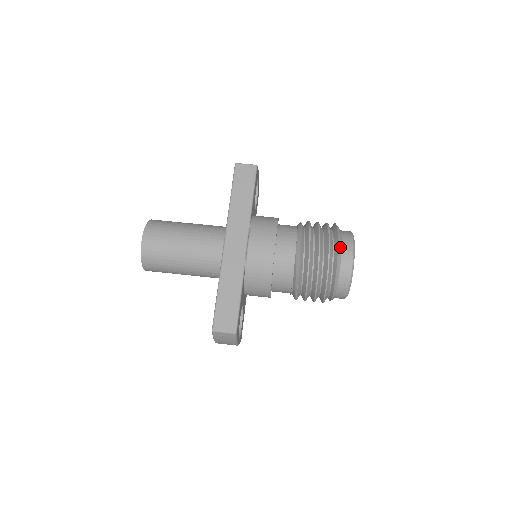
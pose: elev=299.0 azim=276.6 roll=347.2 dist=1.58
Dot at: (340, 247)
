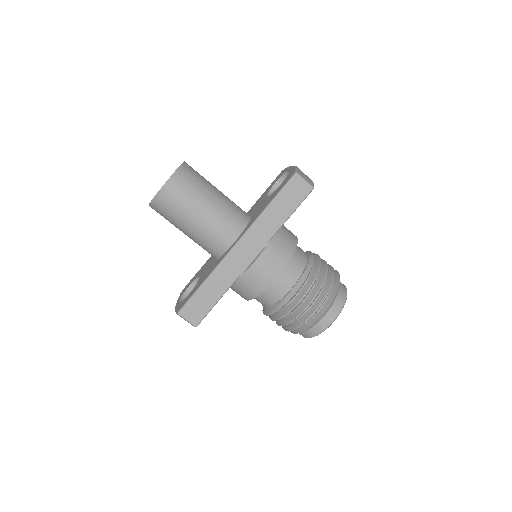
Dot at: (328, 310)
